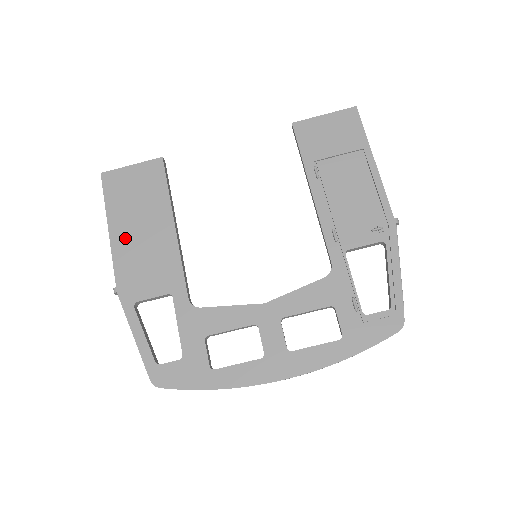
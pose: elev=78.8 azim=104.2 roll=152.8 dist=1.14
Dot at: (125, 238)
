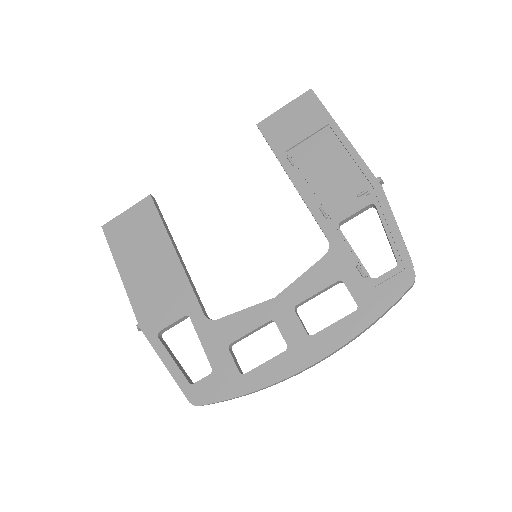
Dot at: (135, 277)
